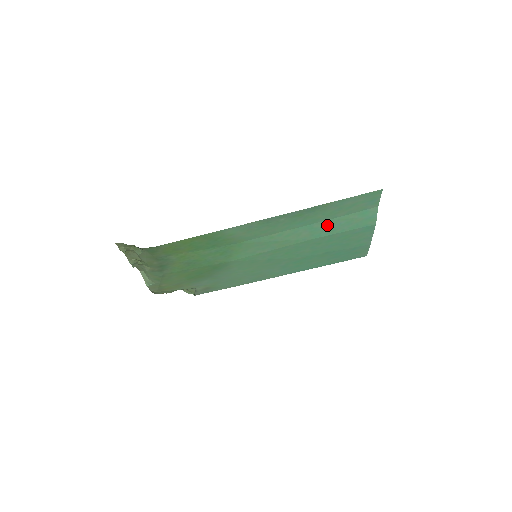
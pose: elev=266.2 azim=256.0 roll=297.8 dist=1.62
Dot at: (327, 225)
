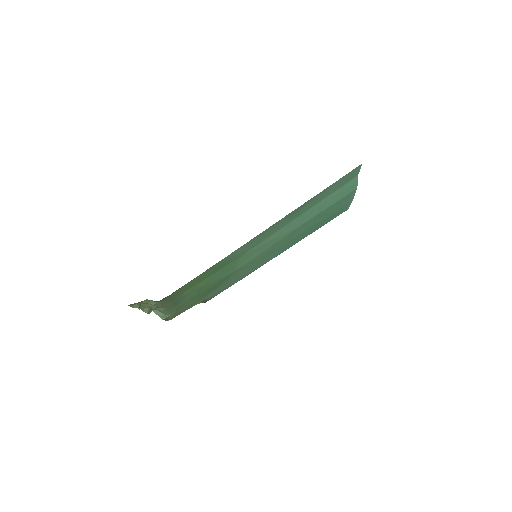
Dot at: (316, 208)
